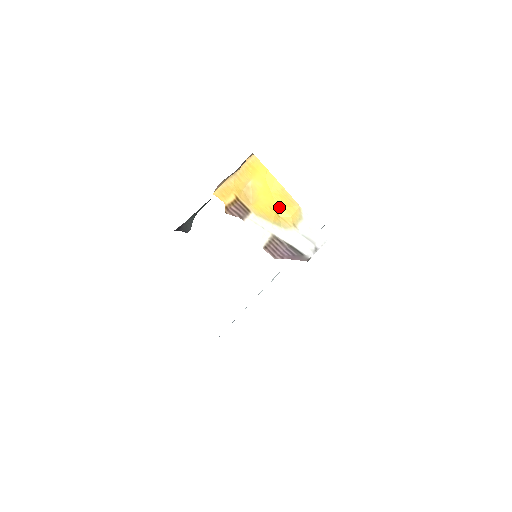
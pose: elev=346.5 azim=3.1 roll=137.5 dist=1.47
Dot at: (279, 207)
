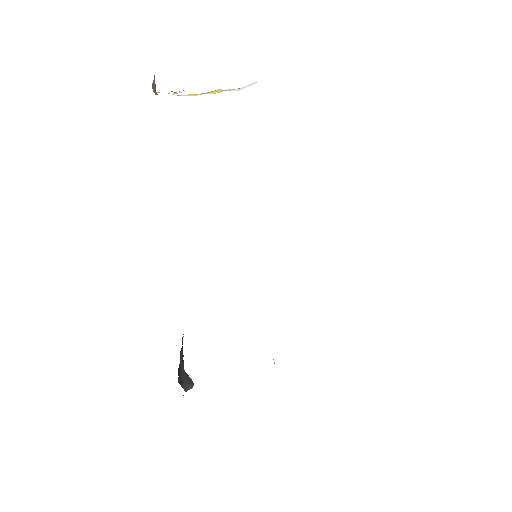
Dot at: (208, 93)
